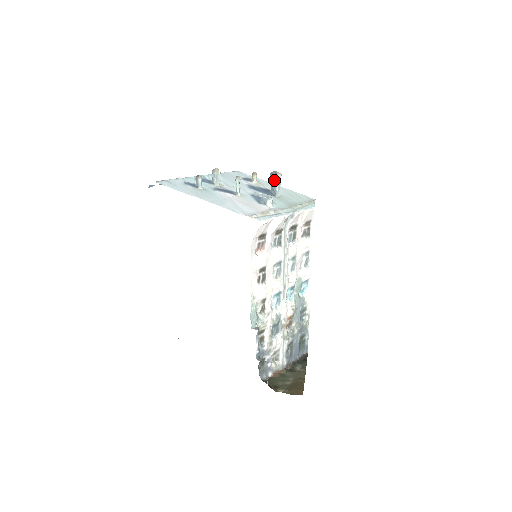
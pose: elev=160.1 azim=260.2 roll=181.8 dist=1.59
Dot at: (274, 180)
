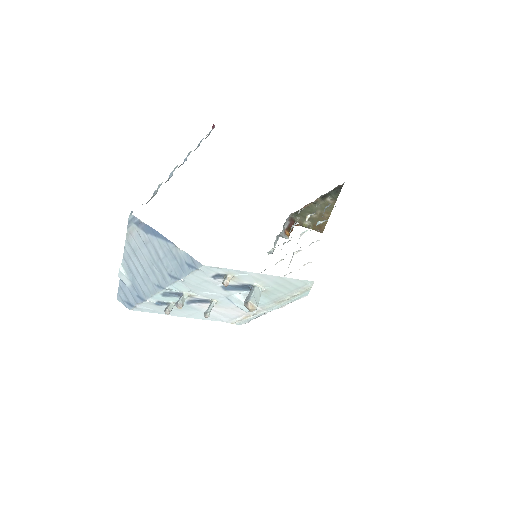
Dot at: occluded
